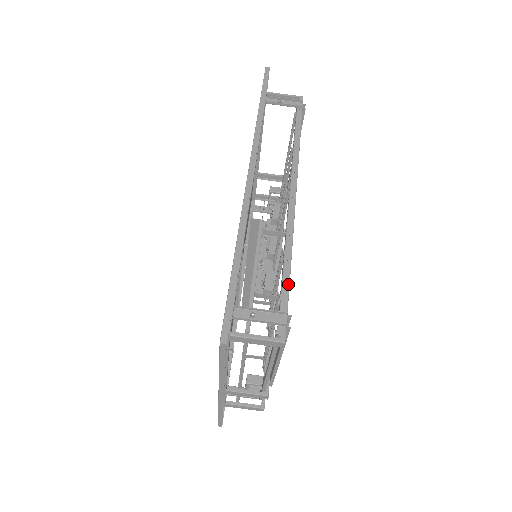
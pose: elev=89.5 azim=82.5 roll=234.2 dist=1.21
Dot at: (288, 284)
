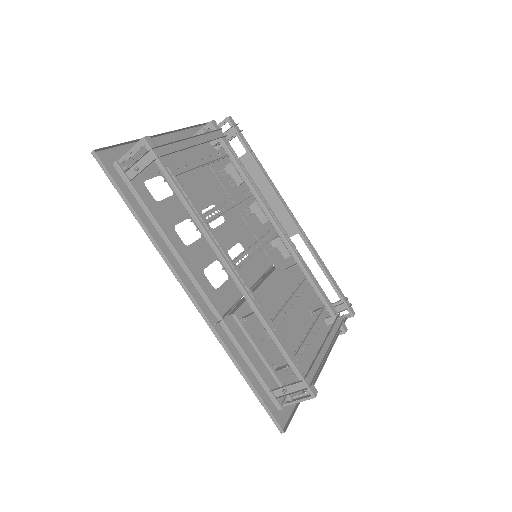
Dot at: (287, 357)
